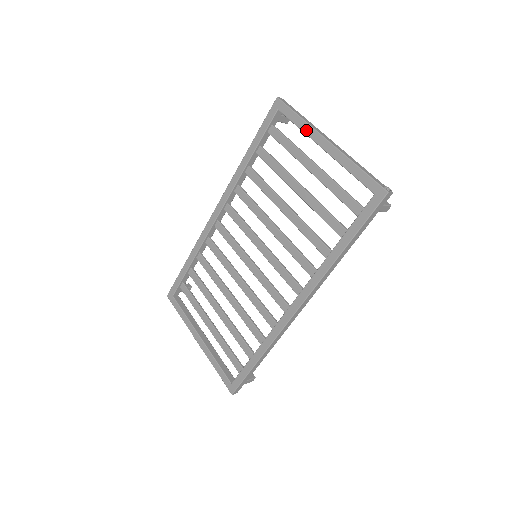
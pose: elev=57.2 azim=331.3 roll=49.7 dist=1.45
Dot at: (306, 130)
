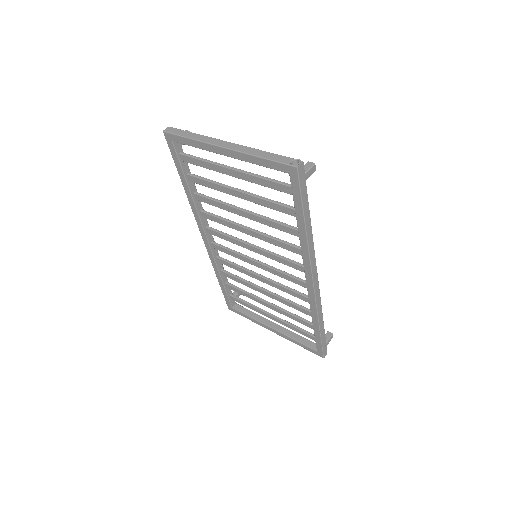
Dot at: (203, 147)
